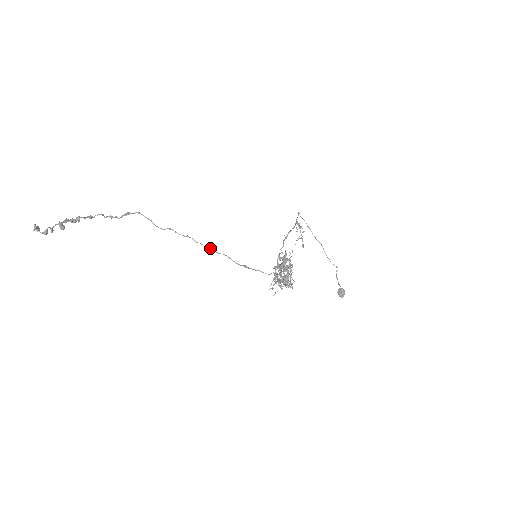
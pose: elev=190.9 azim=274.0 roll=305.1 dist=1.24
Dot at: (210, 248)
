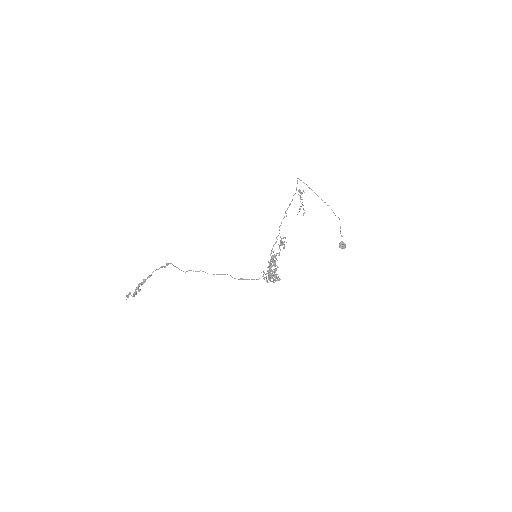
Dot at: (216, 274)
